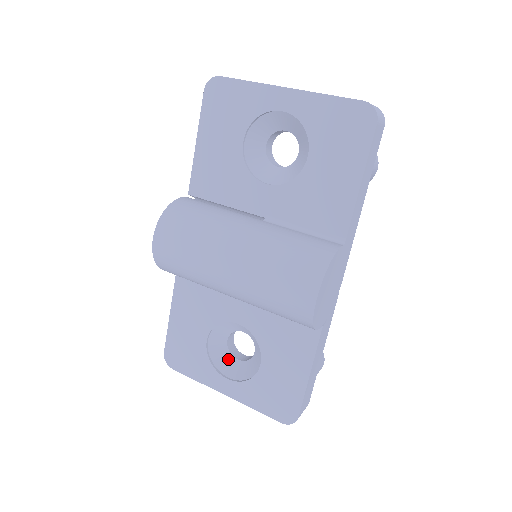
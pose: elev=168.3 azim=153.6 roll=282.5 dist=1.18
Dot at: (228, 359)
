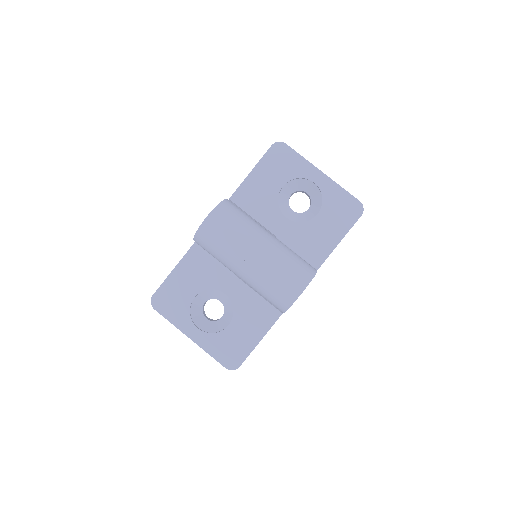
Dot at: (200, 316)
